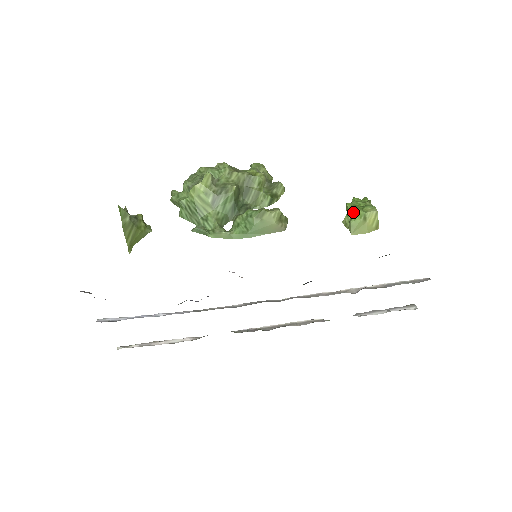
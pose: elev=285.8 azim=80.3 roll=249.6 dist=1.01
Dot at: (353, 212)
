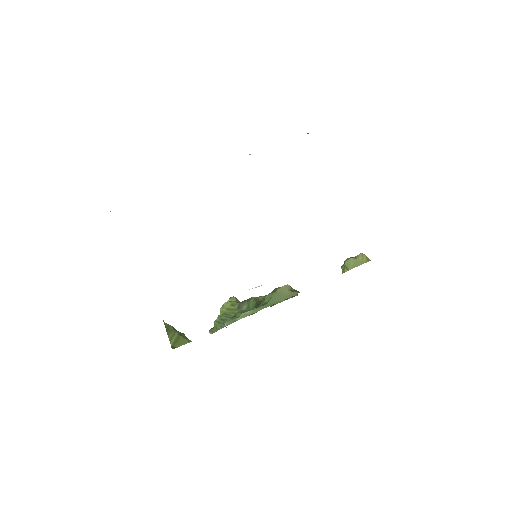
Dot at: (344, 261)
